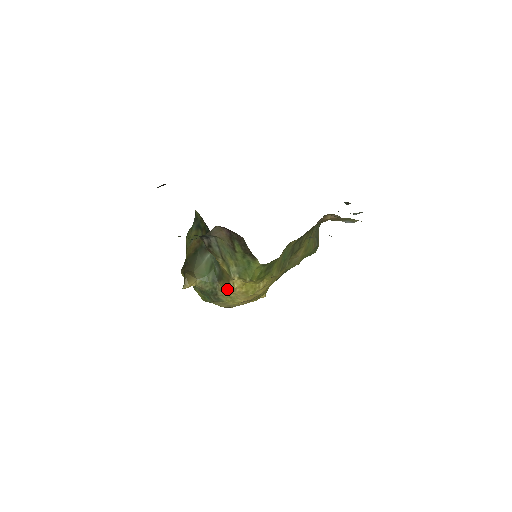
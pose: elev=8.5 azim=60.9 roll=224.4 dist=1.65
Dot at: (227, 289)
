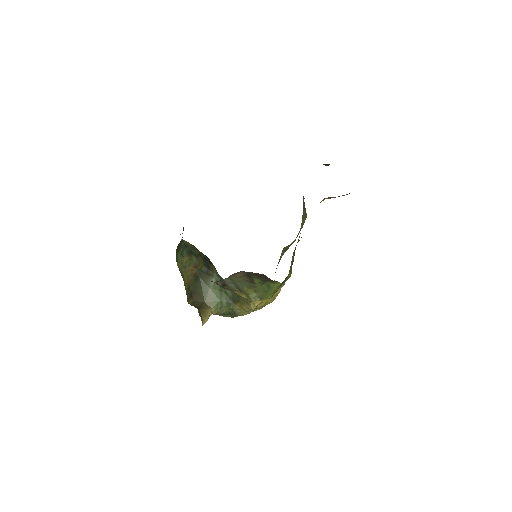
Dot at: (248, 310)
